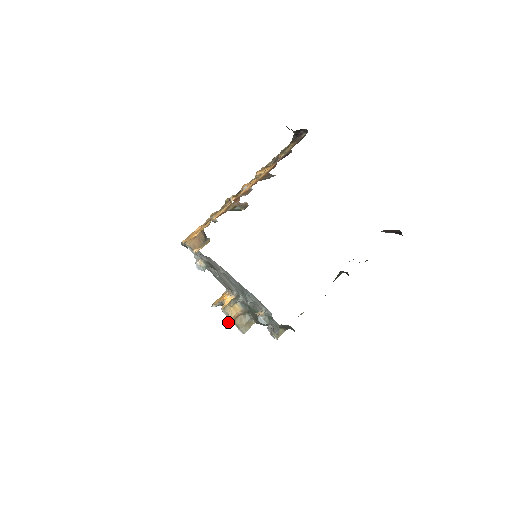
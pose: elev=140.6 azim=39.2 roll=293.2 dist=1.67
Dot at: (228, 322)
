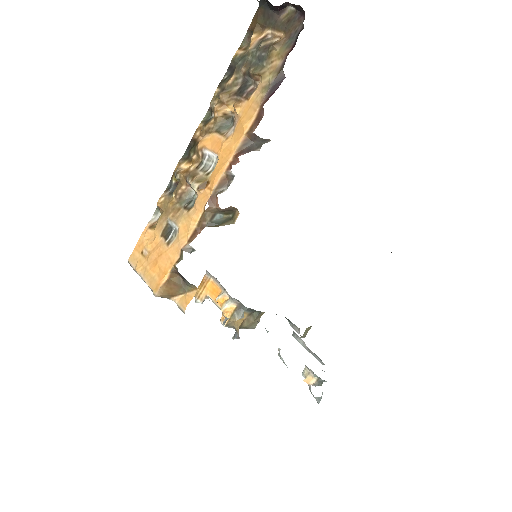
Dot at: (235, 333)
